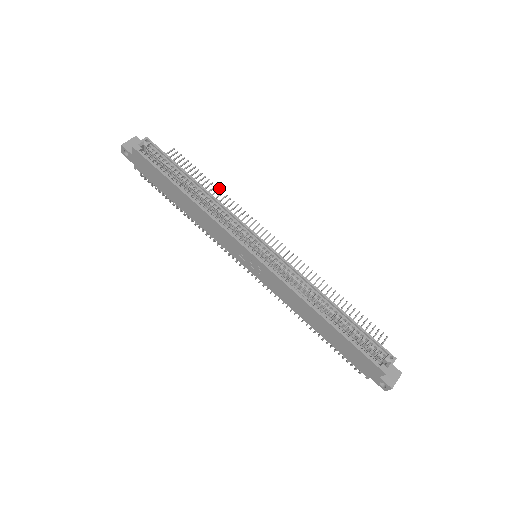
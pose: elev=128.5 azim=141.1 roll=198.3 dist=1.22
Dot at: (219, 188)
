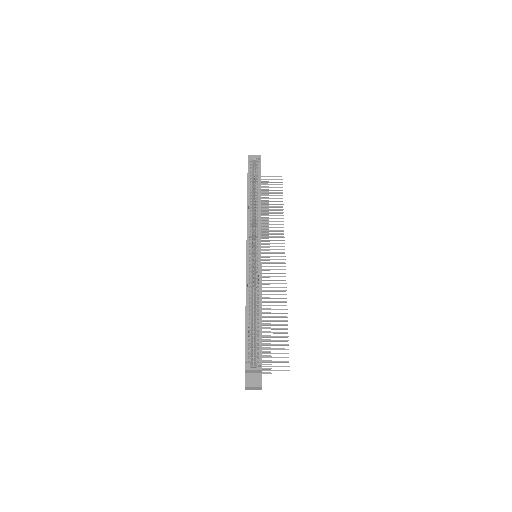
Dot at: (283, 212)
